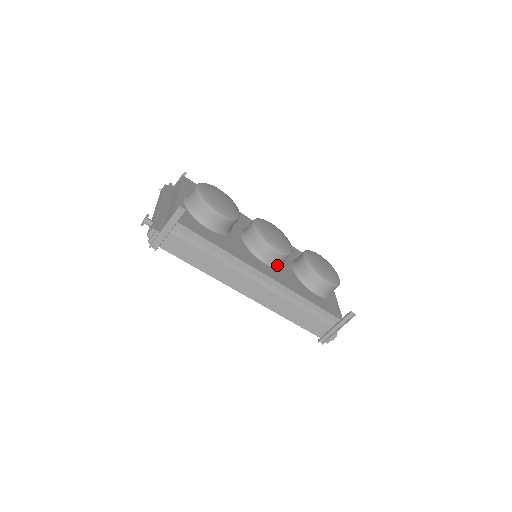
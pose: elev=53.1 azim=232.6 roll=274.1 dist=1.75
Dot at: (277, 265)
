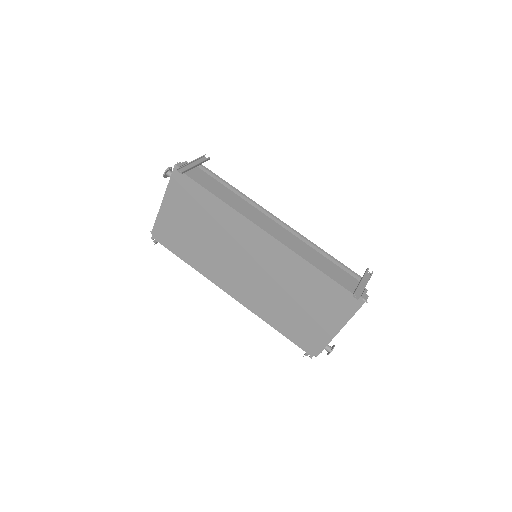
Dot at: occluded
